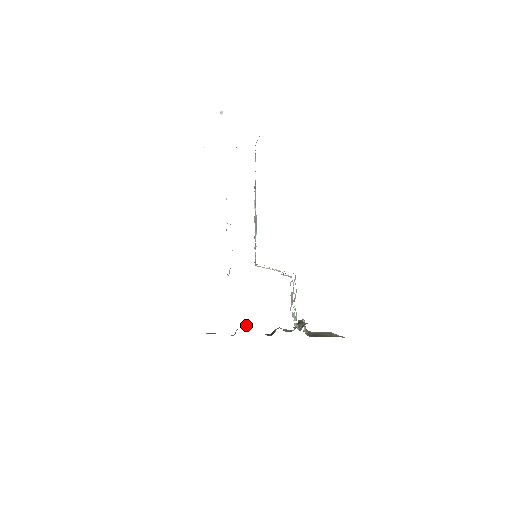
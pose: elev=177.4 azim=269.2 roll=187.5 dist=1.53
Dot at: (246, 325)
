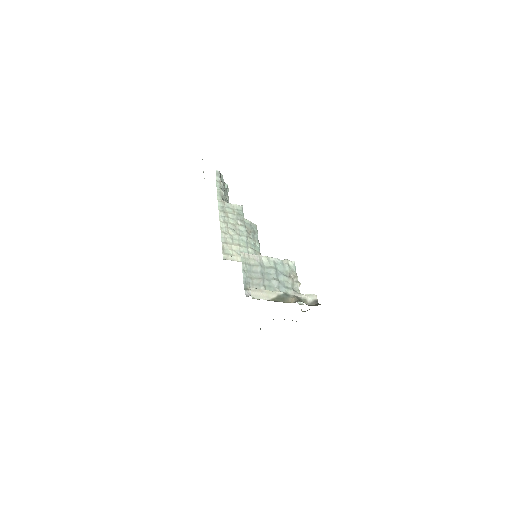
Dot at: occluded
